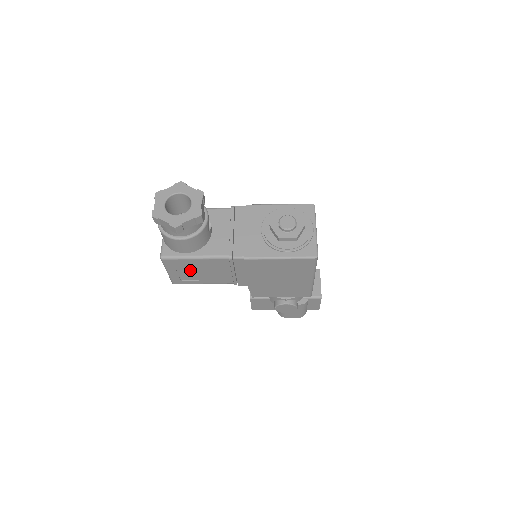
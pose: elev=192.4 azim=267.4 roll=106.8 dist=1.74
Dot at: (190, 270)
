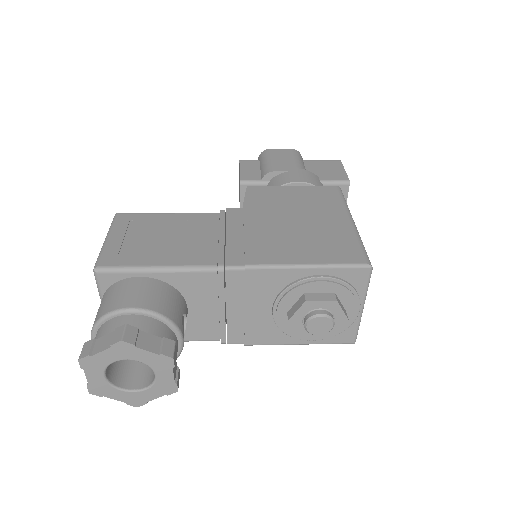
Dot at: occluded
